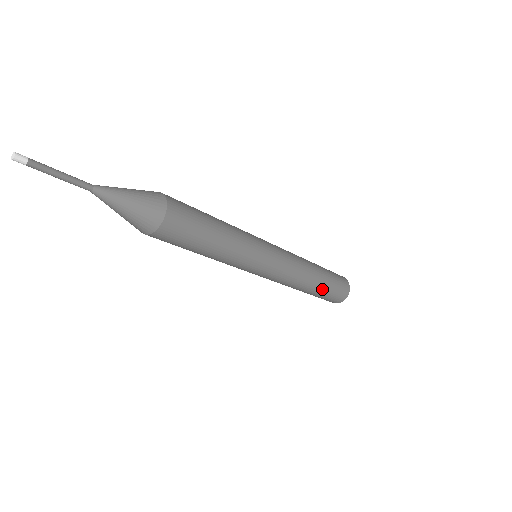
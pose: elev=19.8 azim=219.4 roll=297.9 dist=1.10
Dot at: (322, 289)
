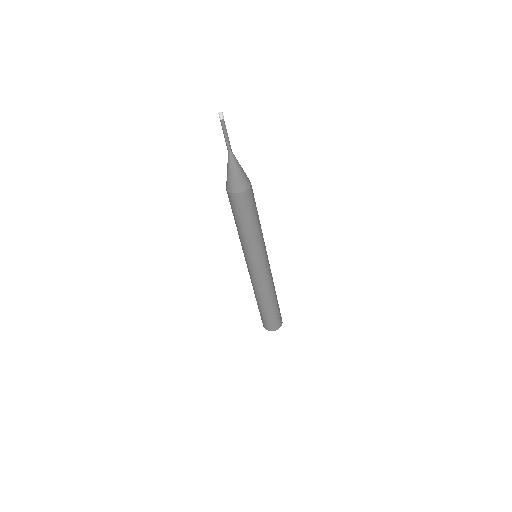
Dot at: (272, 308)
